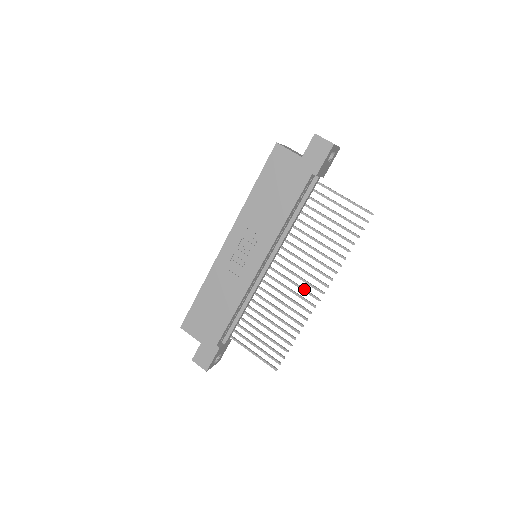
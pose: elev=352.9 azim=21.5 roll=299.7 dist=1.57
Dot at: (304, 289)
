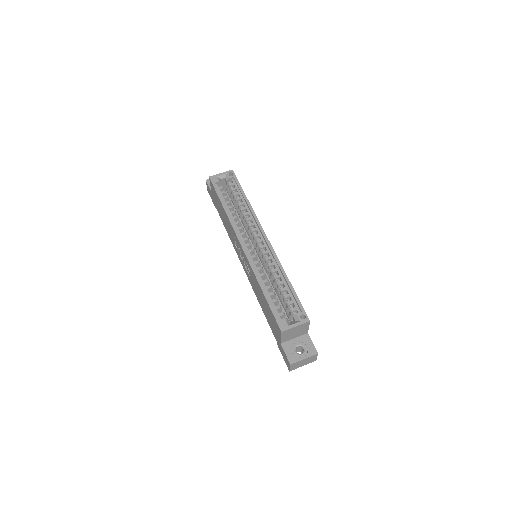
Dot at: occluded
